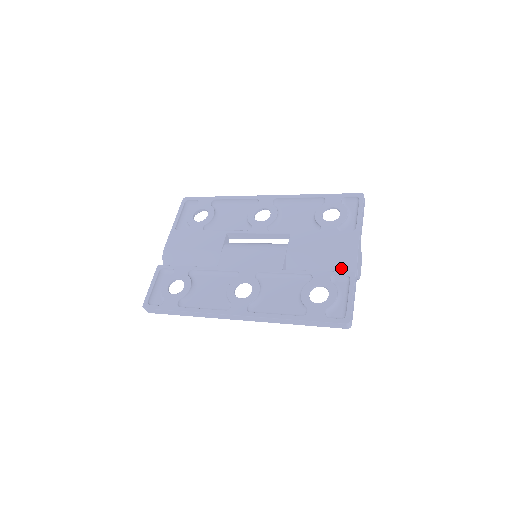
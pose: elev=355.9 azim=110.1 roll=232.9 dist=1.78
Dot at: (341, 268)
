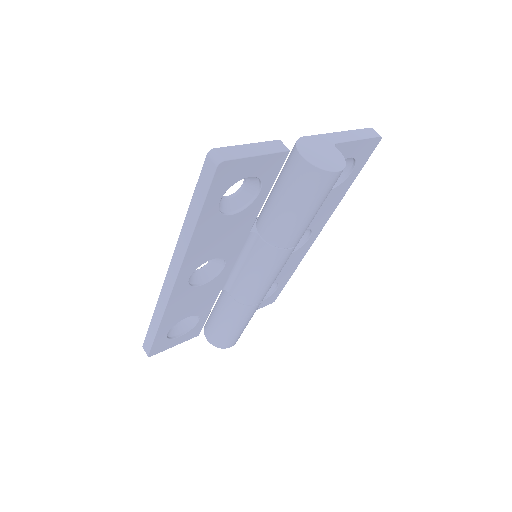
Dot at: (286, 165)
